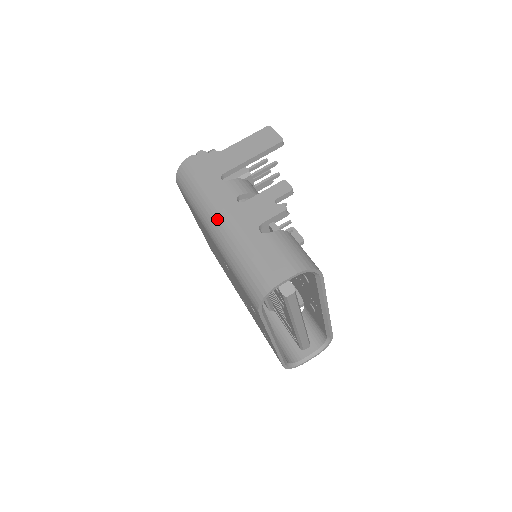
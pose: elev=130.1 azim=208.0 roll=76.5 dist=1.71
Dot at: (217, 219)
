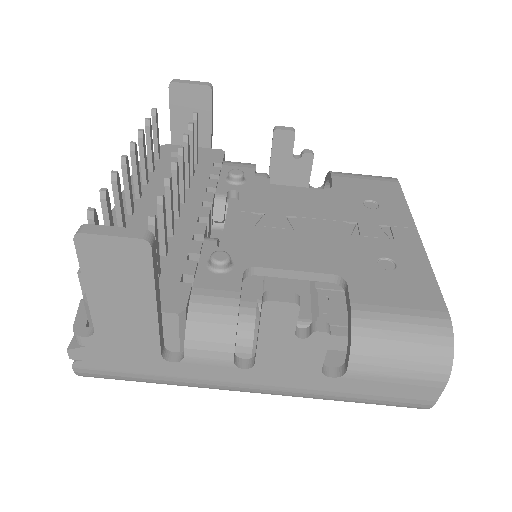
Dot at: occluded
